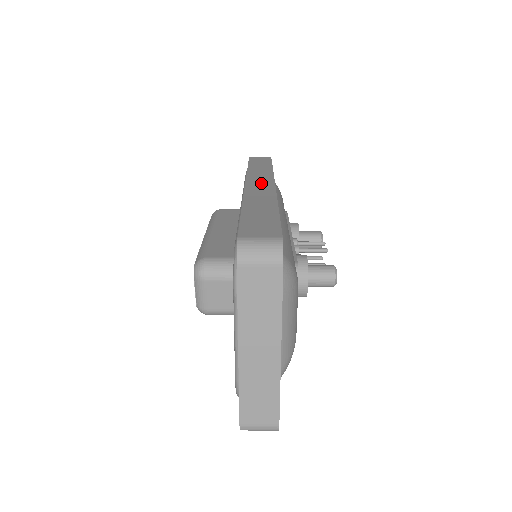
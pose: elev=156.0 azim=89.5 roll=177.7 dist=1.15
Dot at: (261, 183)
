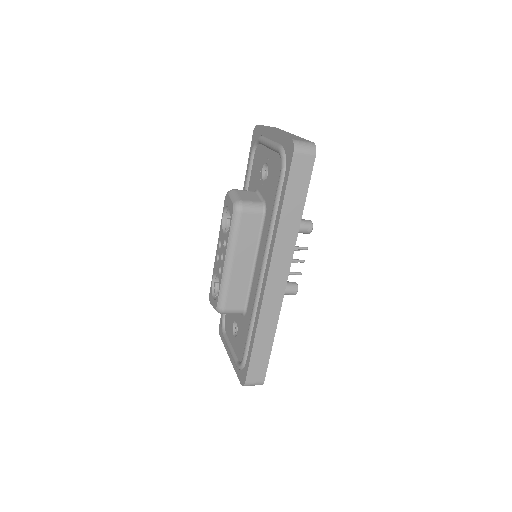
Dot at: occluded
